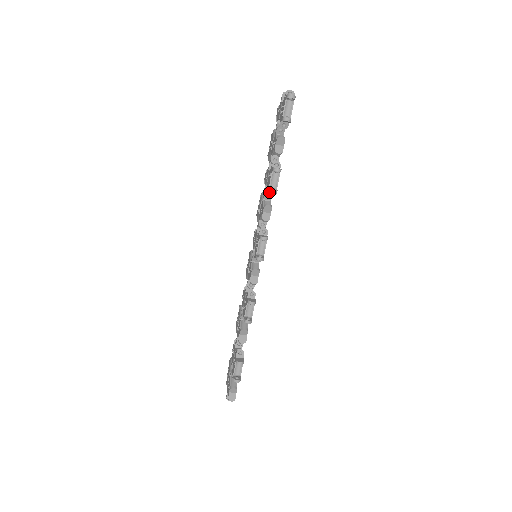
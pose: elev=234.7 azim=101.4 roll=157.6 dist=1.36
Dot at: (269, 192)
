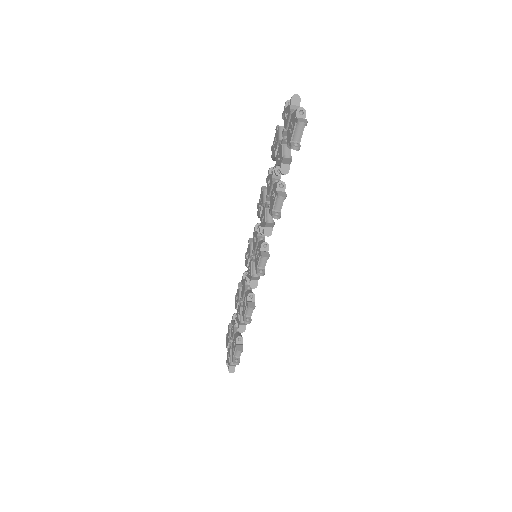
Dot at: occluded
